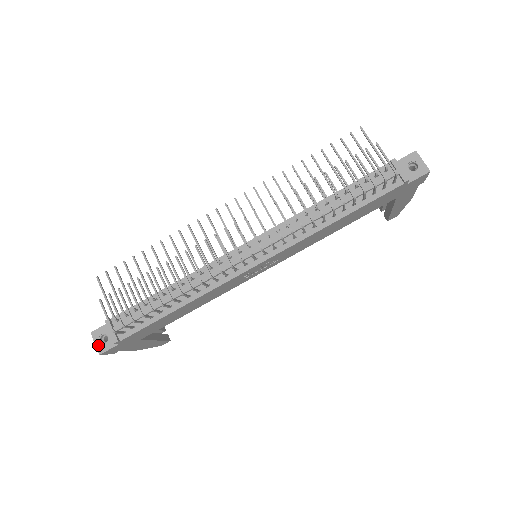
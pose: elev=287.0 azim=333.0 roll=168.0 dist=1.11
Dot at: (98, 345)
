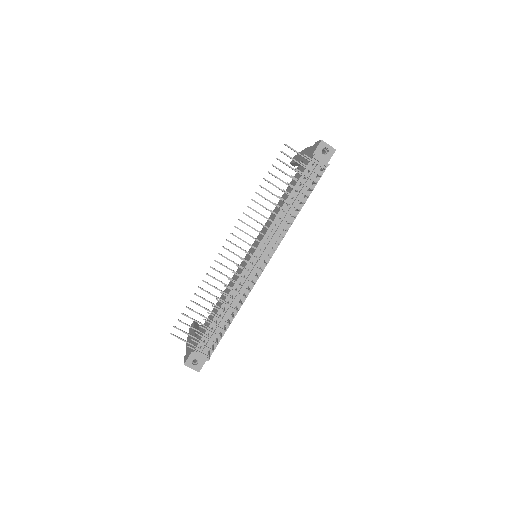
Dot at: (194, 368)
